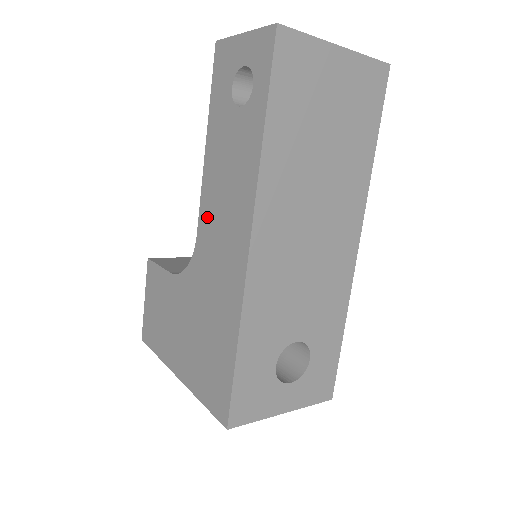
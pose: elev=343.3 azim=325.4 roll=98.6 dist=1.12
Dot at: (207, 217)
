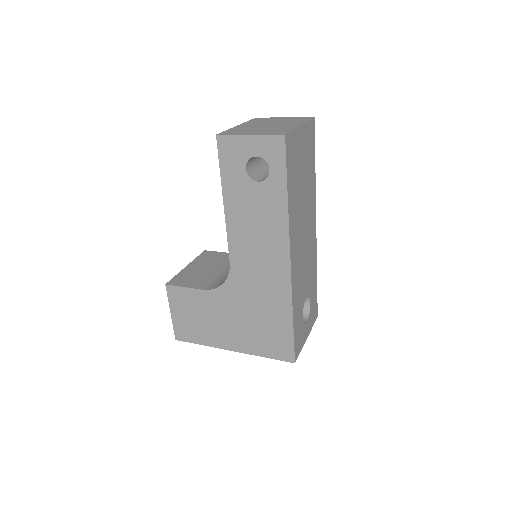
Dot at: (239, 250)
